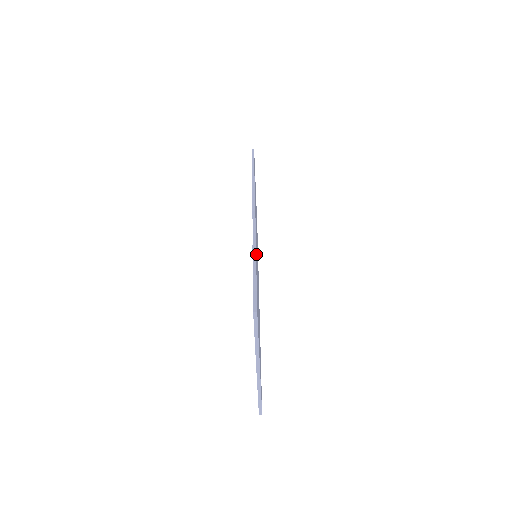
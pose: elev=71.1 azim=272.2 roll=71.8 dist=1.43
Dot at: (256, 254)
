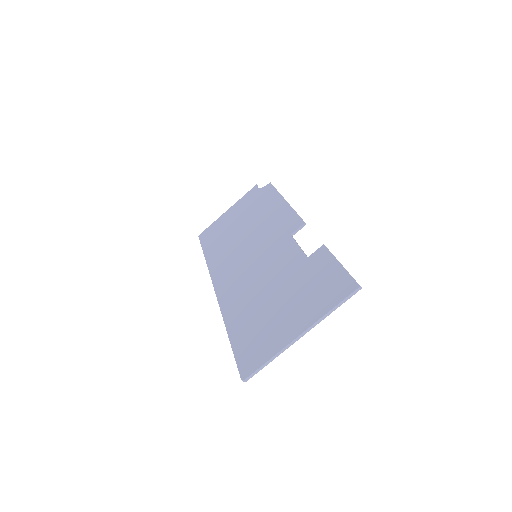
Dot at: occluded
